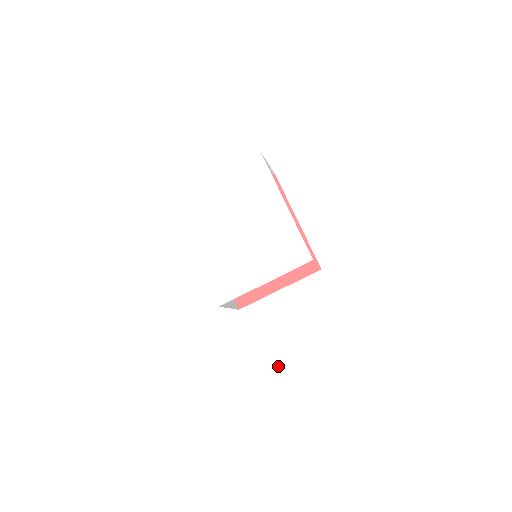
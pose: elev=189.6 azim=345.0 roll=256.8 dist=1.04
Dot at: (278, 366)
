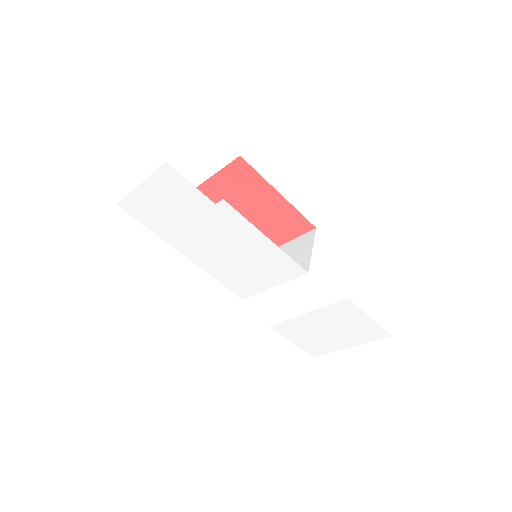
Dot at: (302, 325)
